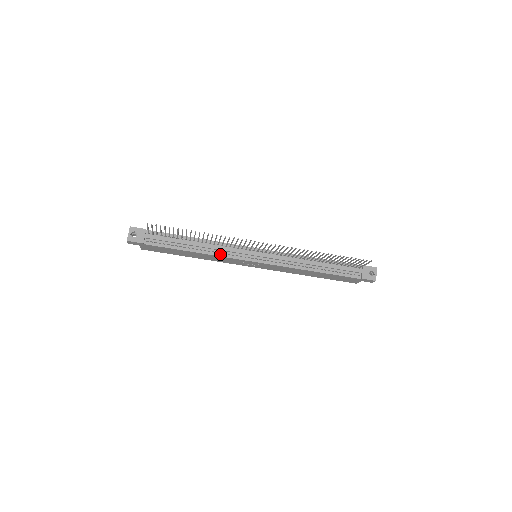
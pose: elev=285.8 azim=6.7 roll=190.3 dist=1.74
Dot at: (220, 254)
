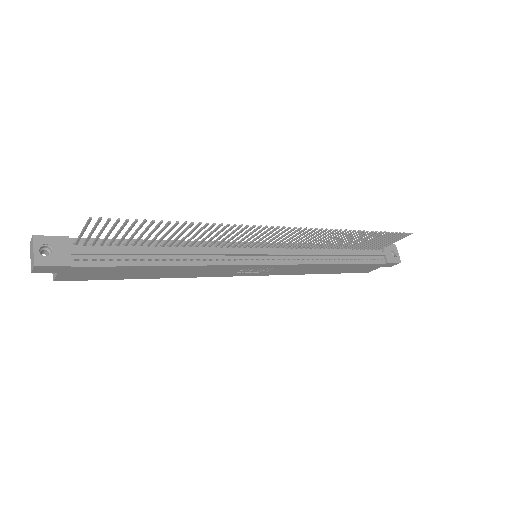
Dot at: (210, 261)
